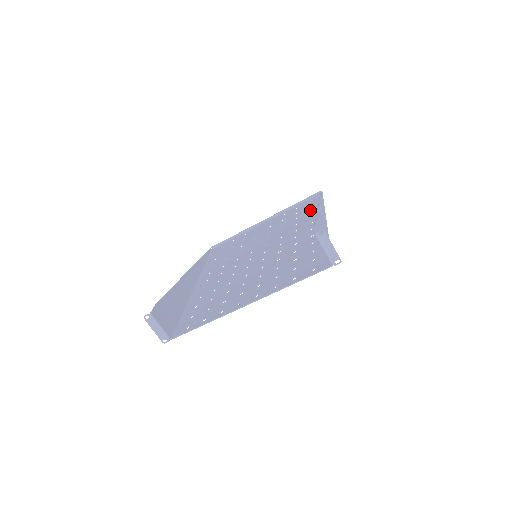
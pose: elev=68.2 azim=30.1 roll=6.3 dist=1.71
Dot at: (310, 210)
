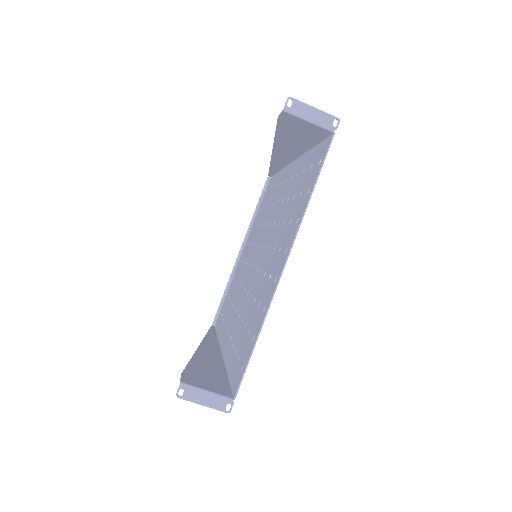
Dot at: (272, 188)
